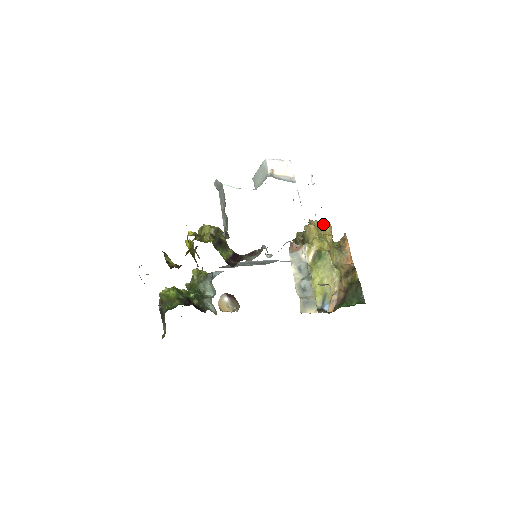
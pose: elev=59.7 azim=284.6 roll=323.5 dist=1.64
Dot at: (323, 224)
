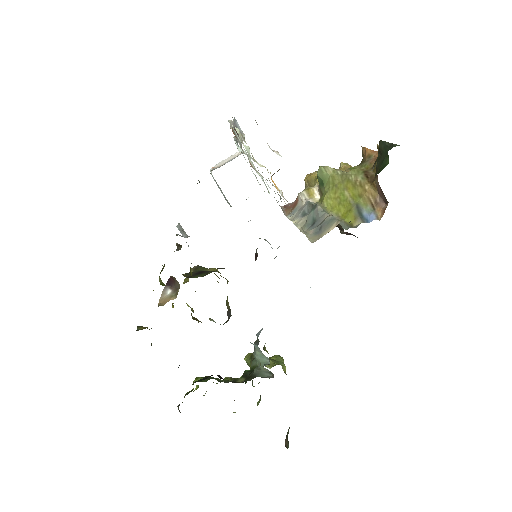
Dot at: occluded
